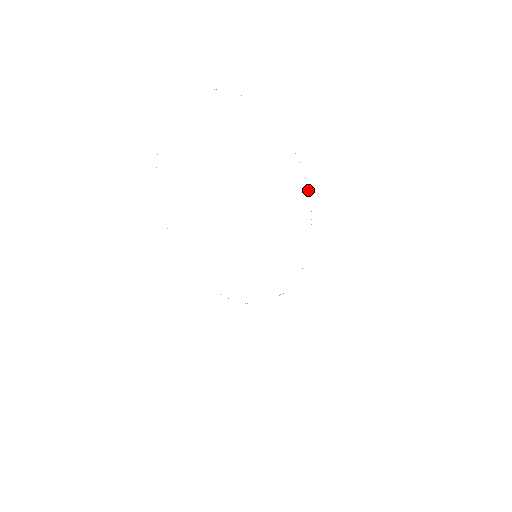
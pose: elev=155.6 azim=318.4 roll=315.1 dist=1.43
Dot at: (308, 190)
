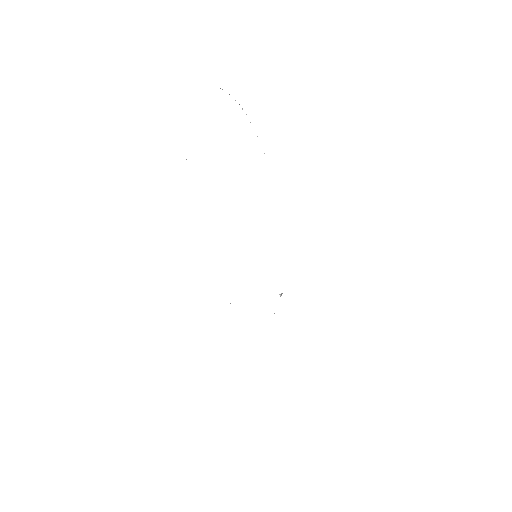
Dot at: occluded
